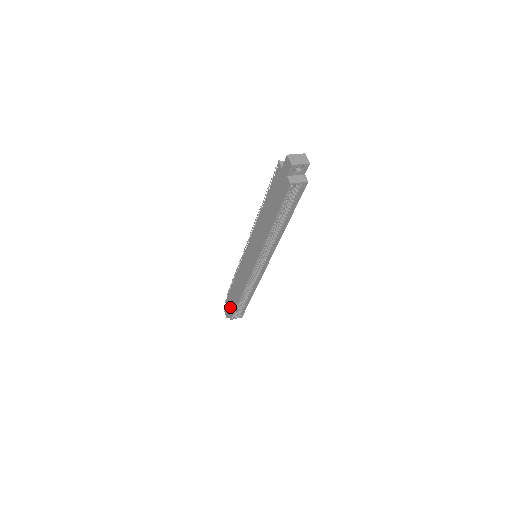
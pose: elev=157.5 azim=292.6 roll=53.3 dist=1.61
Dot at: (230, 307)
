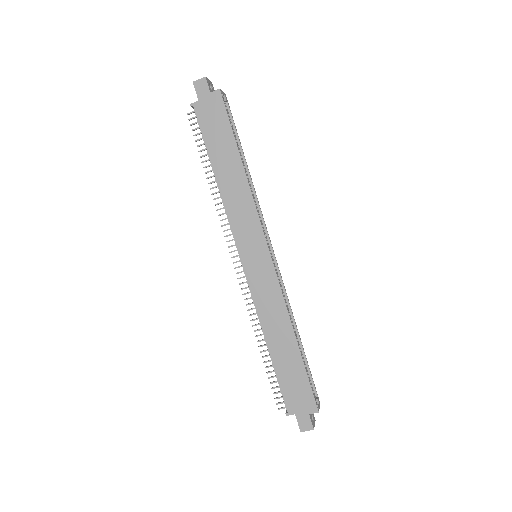
Dot at: (300, 394)
